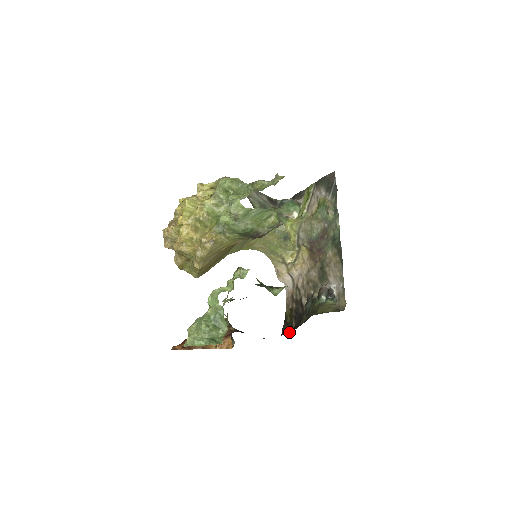
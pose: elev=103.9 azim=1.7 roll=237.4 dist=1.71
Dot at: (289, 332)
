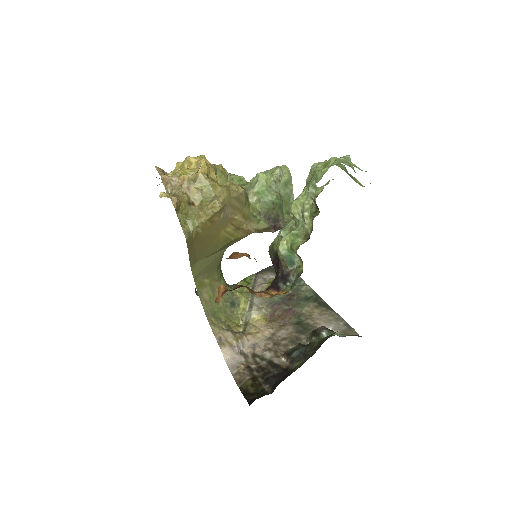
Dot at: (268, 393)
